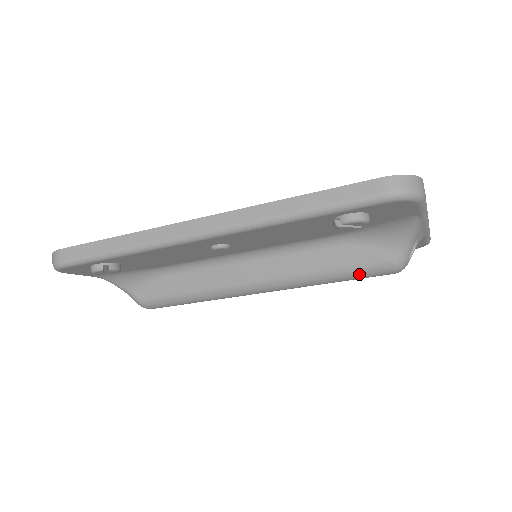
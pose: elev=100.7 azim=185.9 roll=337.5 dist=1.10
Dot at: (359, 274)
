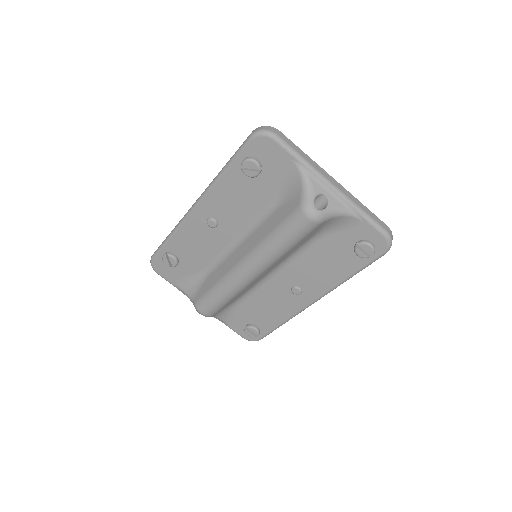
Dot at: (287, 226)
